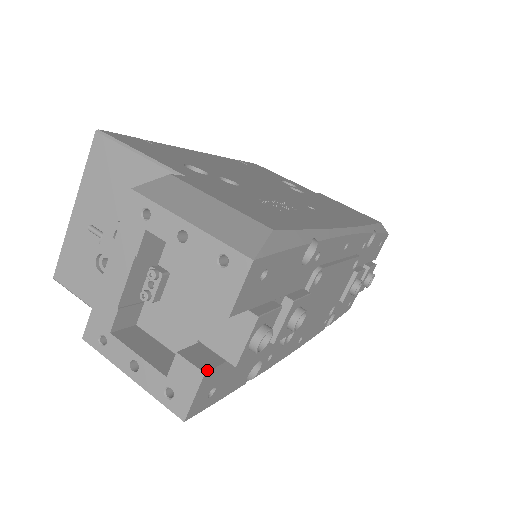
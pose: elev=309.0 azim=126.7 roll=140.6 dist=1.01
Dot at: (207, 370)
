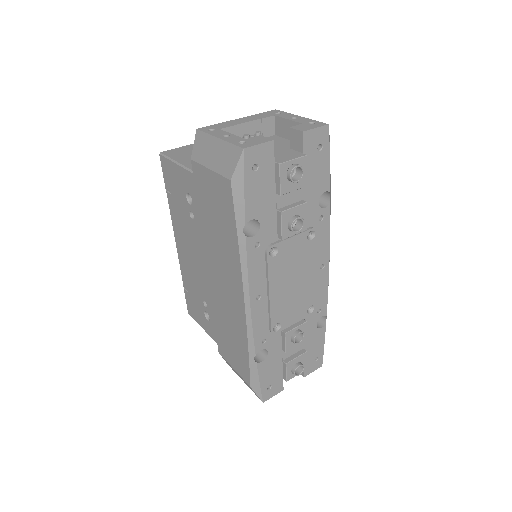
Dot at: (273, 143)
